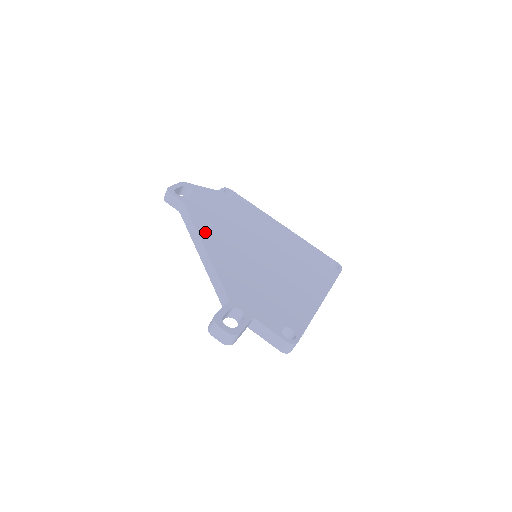
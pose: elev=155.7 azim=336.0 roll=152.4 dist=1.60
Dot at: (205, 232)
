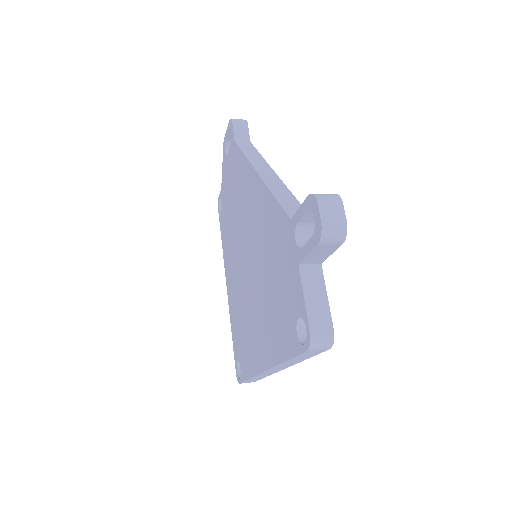
Dot at: occluded
